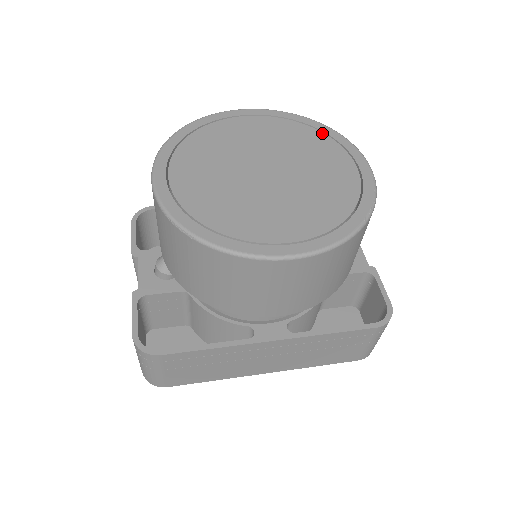
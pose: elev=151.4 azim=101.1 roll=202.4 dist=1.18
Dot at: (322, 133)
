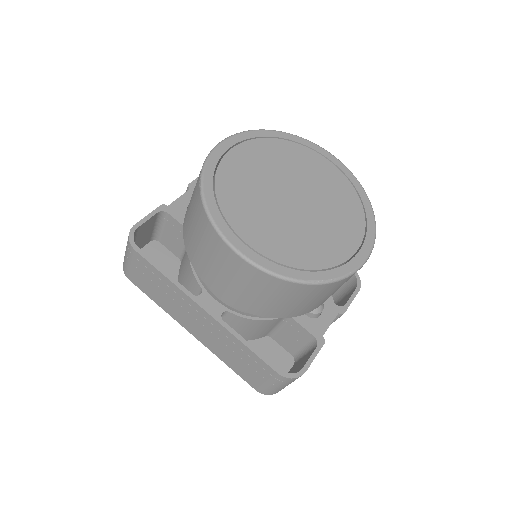
Dot at: (364, 213)
